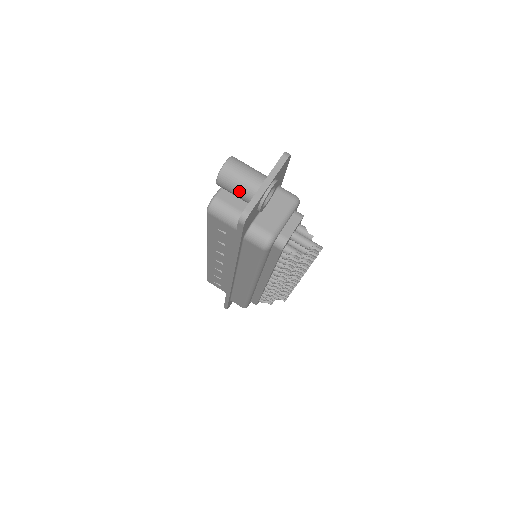
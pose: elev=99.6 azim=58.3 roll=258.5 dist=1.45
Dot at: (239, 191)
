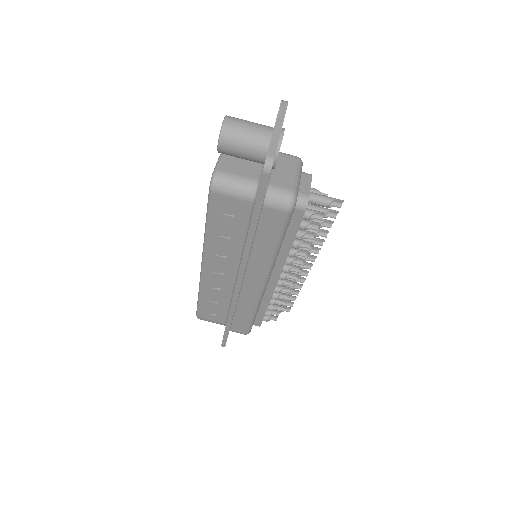
Dot at: (248, 147)
